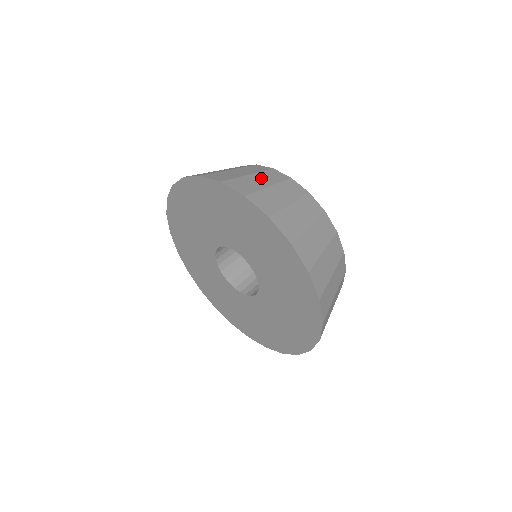
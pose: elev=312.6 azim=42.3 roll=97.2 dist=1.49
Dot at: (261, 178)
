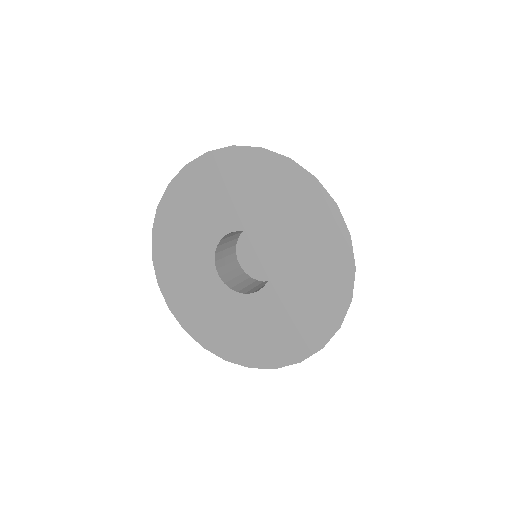
Dot at: occluded
